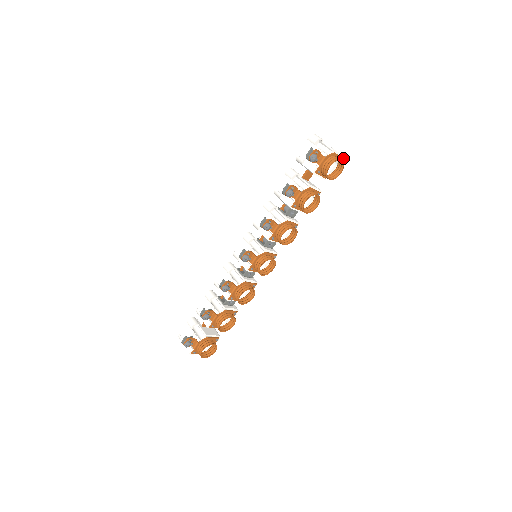
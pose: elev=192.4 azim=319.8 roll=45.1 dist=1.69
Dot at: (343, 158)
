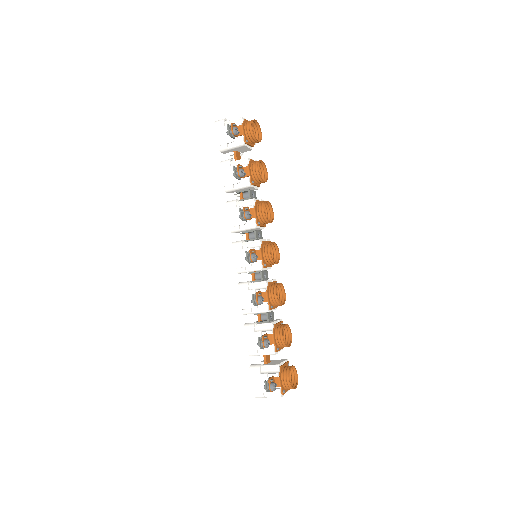
Dot at: occluded
